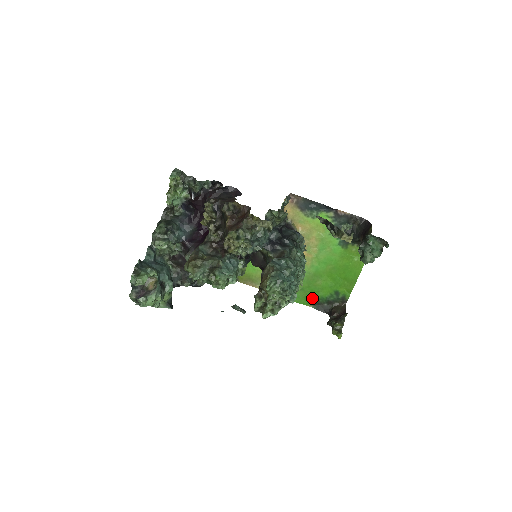
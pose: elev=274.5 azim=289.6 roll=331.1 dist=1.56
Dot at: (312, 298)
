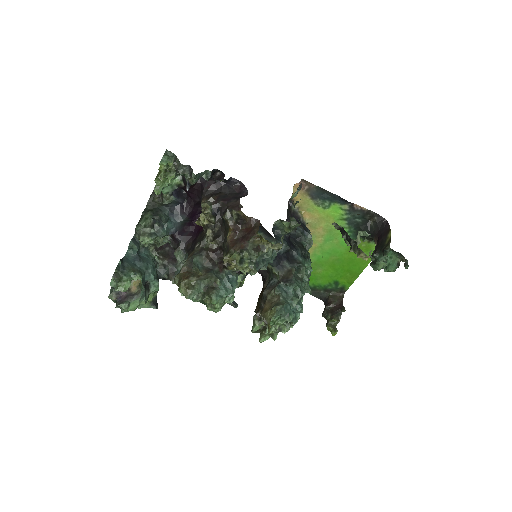
Dot at: (309, 284)
